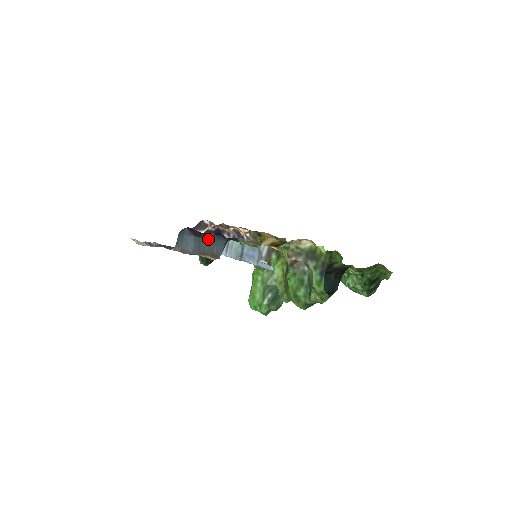
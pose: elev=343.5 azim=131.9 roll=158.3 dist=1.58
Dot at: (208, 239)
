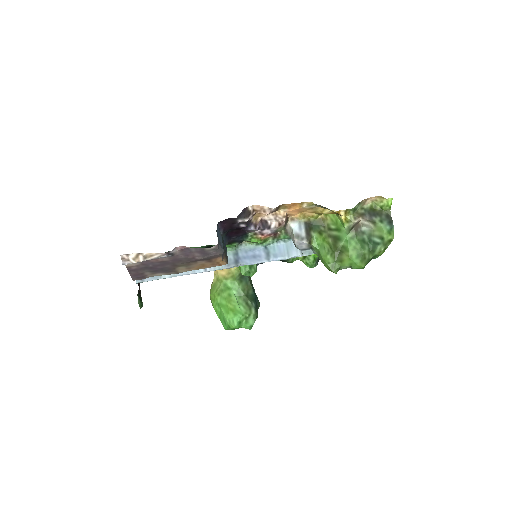
Dot at: occluded
